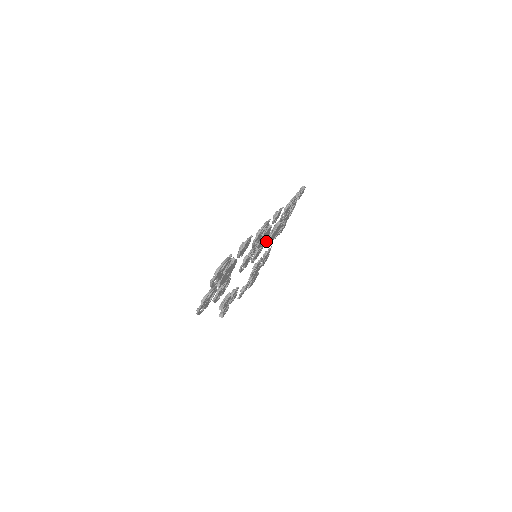
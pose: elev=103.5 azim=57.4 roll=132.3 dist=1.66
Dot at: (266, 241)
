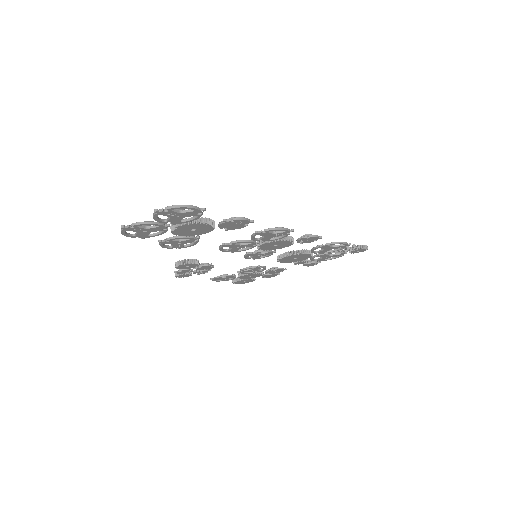
Dot at: (281, 255)
